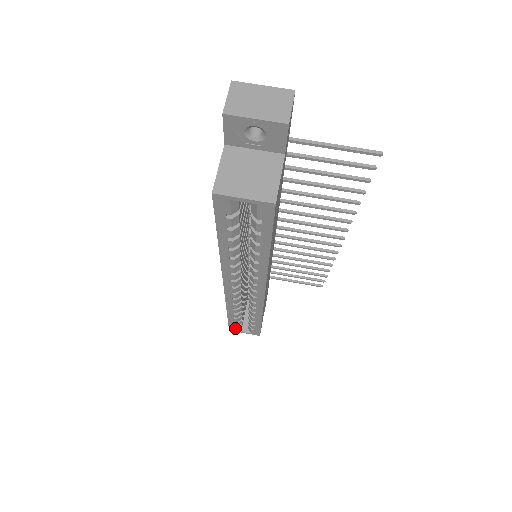
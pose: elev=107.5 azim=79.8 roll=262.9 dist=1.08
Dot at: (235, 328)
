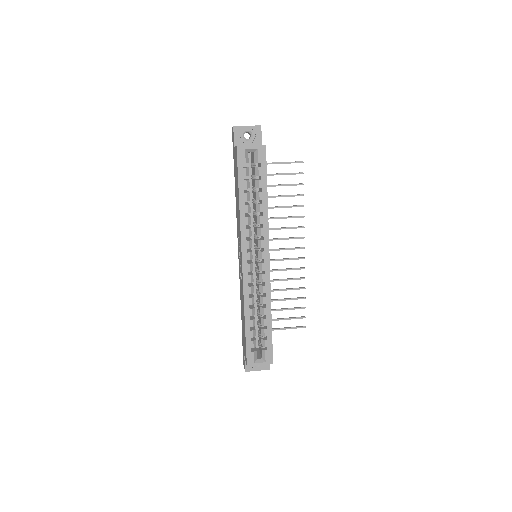
Dot at: (252, 357)
